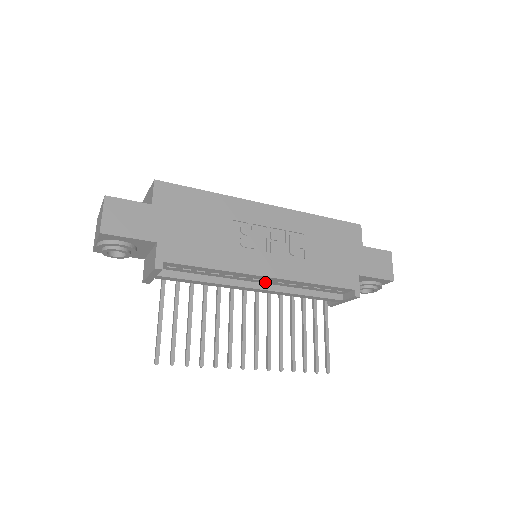
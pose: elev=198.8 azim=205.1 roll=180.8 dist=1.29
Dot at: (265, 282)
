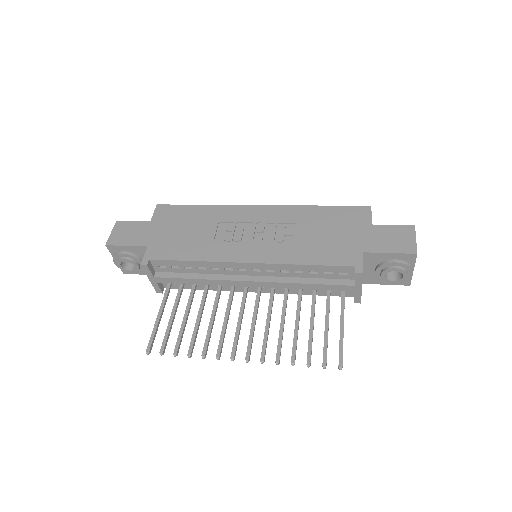
Dot at: (256, 274)
